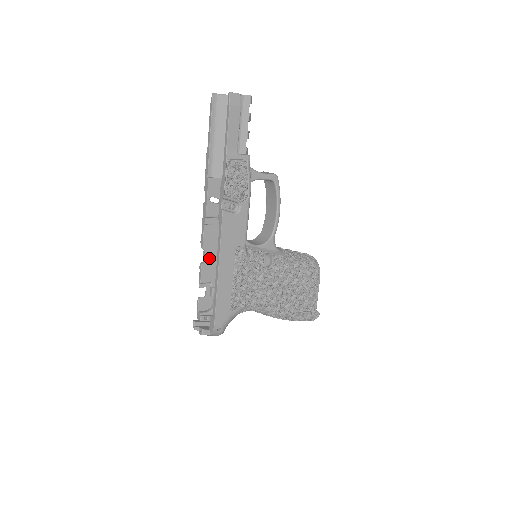
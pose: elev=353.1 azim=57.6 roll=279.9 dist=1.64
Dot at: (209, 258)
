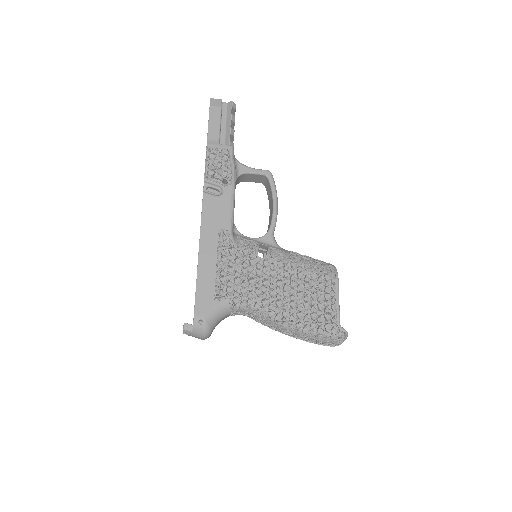
Dot at: occluded
